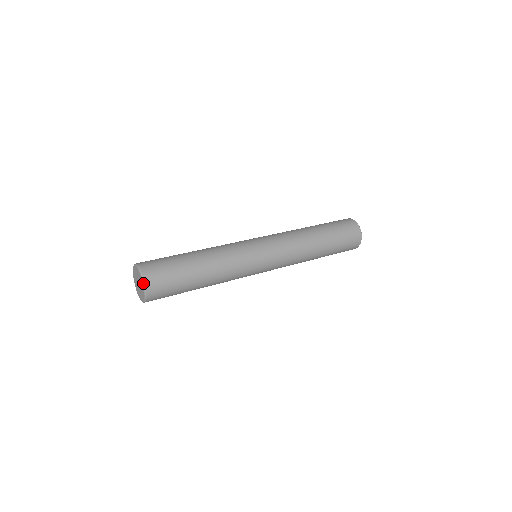
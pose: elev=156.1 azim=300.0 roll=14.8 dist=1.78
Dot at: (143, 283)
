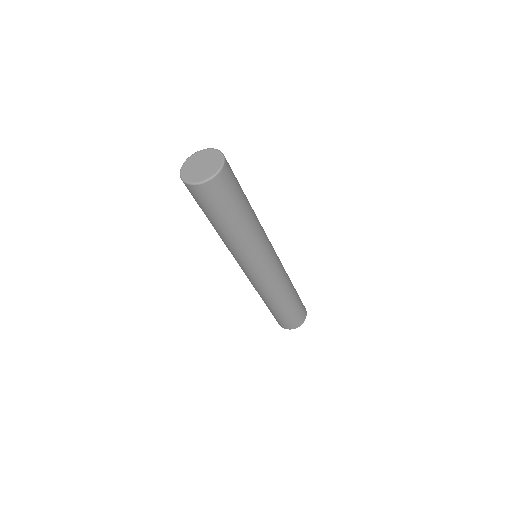
Dot at: (219, 151)
